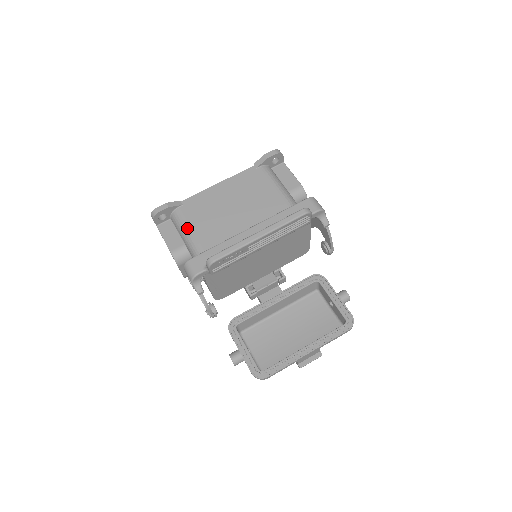
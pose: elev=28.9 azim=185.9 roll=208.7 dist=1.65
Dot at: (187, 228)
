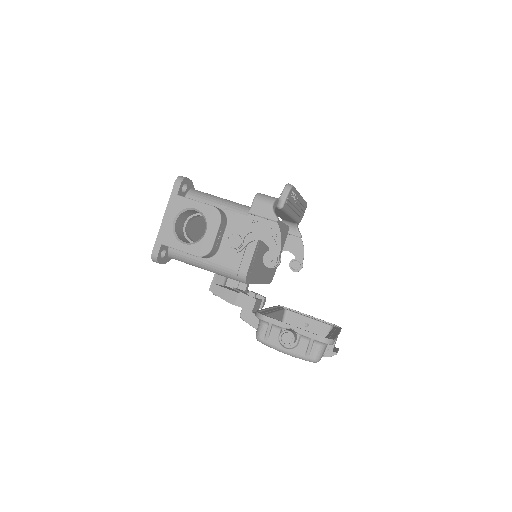
Dot at: (218, 197)
